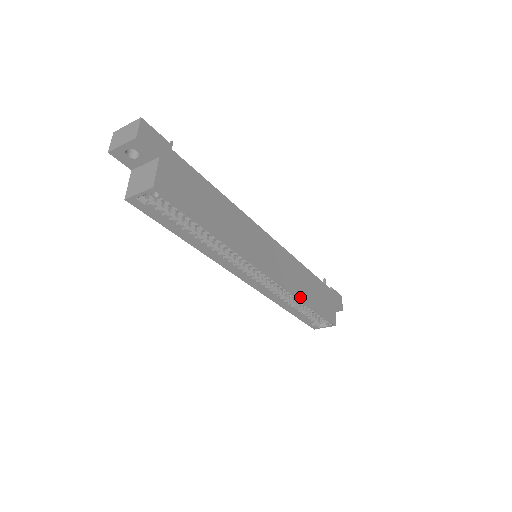
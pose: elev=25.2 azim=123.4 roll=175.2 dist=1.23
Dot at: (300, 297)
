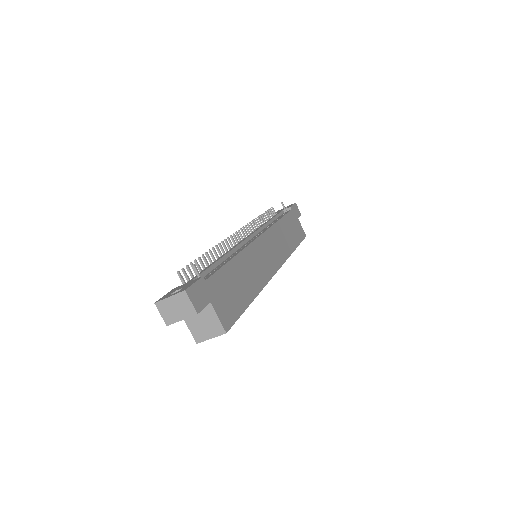
Dot at: (291, 253)
